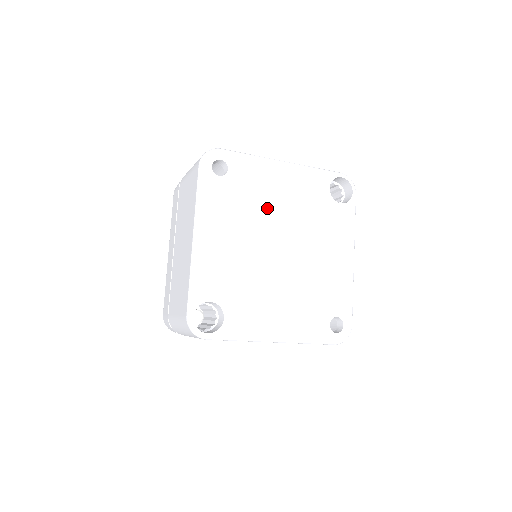
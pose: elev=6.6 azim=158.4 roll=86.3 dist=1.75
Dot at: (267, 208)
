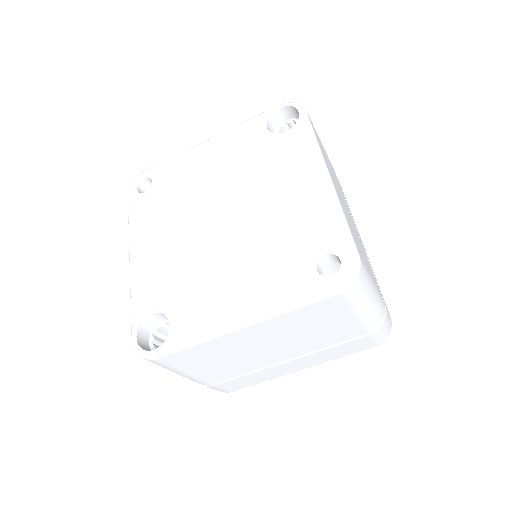
Dot at: (198, 190)
